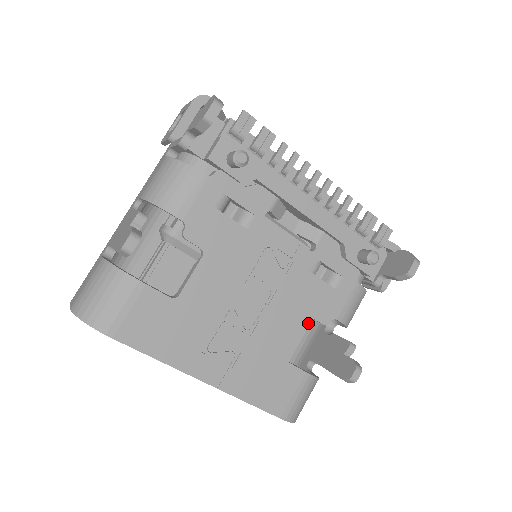
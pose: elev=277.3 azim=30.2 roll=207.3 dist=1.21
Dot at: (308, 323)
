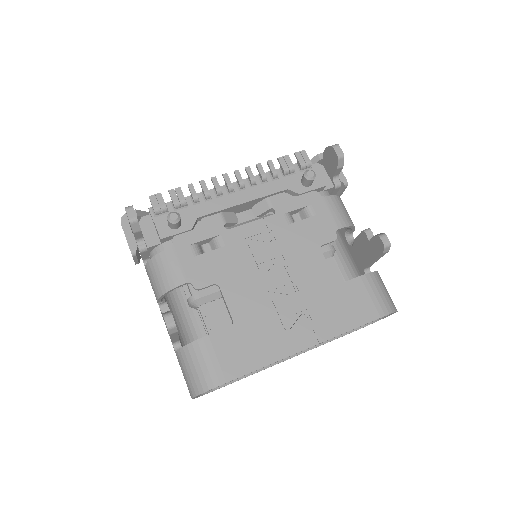
Dot at: (332, 253)
